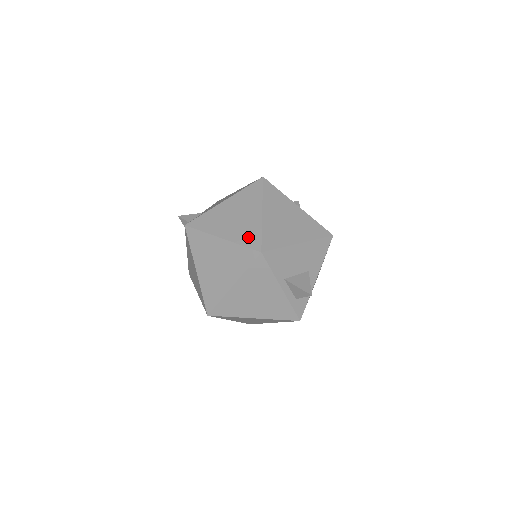
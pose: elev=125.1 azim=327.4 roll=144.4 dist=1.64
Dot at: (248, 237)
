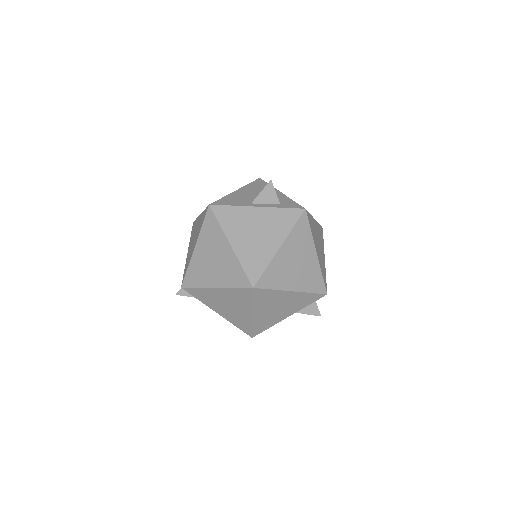
Dot at: (202, 221)
